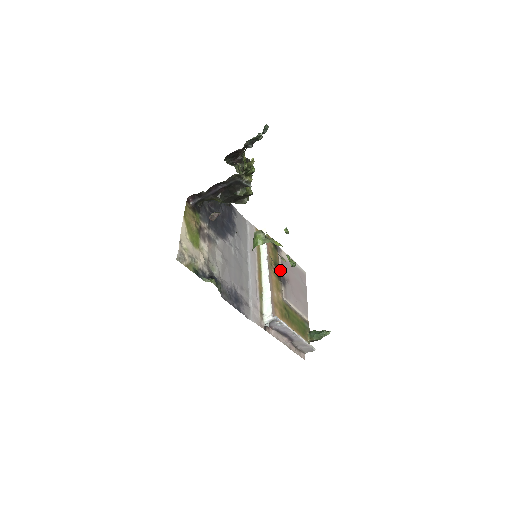
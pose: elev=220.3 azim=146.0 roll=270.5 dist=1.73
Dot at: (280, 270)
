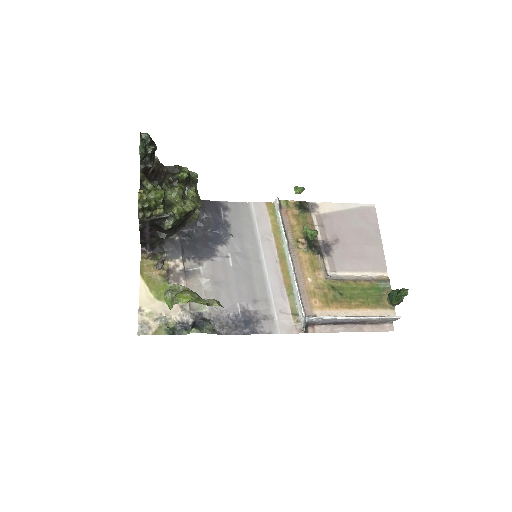
Dot at: (318, 236)
